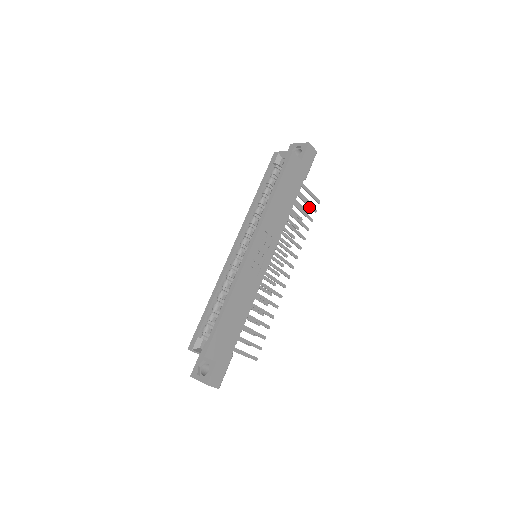
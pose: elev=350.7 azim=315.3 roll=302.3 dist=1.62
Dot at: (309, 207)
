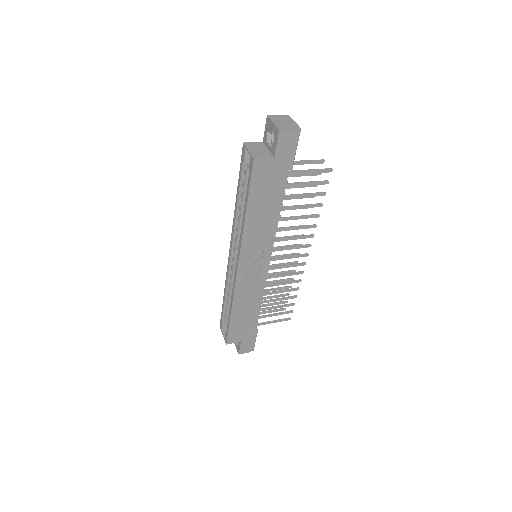
Dot at: (314, 184)
